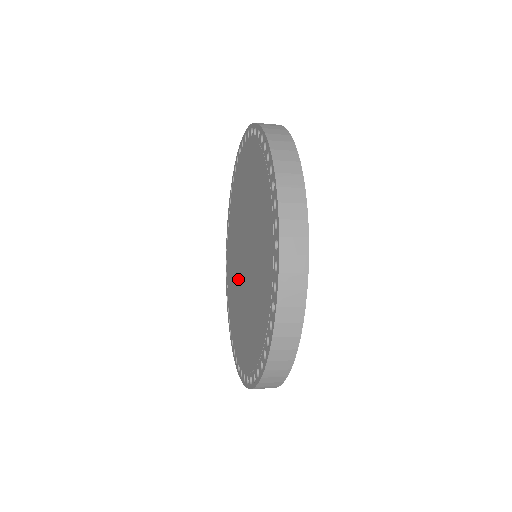
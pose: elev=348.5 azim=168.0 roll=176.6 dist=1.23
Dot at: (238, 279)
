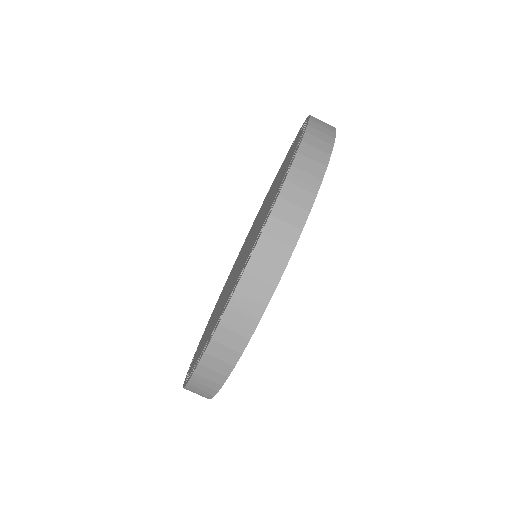
Dot at: occluded
